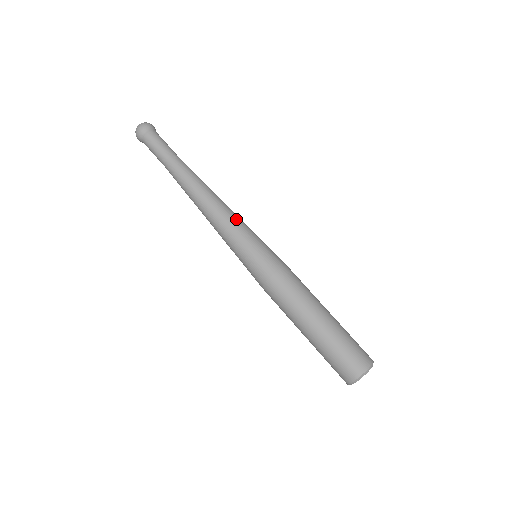
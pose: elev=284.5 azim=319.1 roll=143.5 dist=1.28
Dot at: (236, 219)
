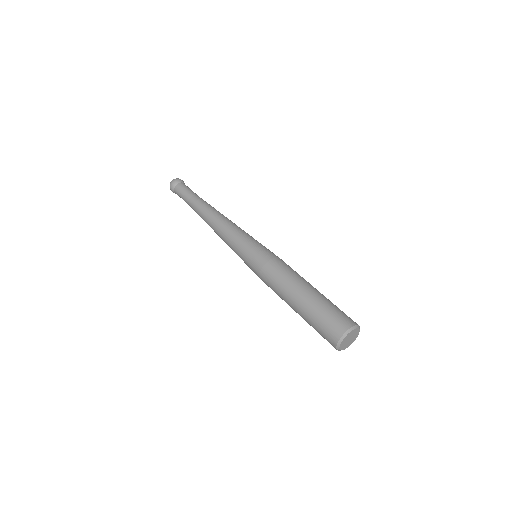
Dot at: (238, 229)
